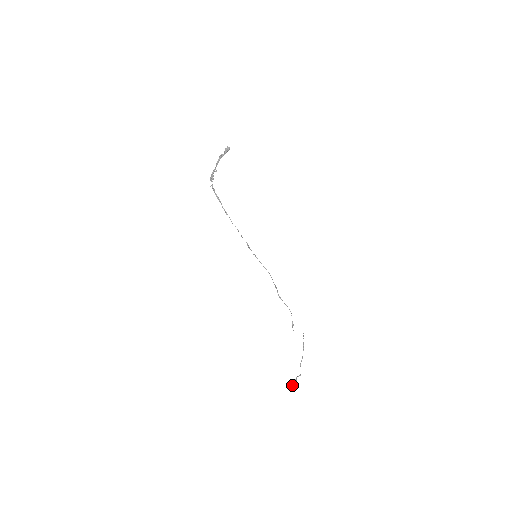
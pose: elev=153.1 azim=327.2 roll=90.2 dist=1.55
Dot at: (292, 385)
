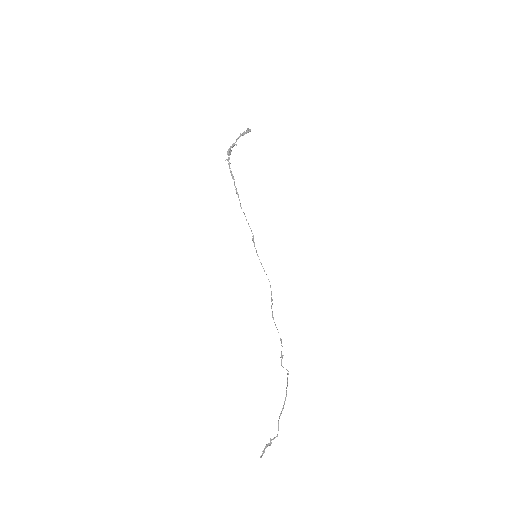
Dot at: (261, 455)
